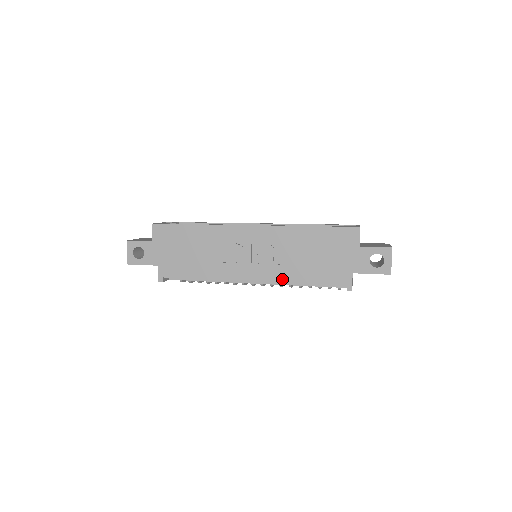
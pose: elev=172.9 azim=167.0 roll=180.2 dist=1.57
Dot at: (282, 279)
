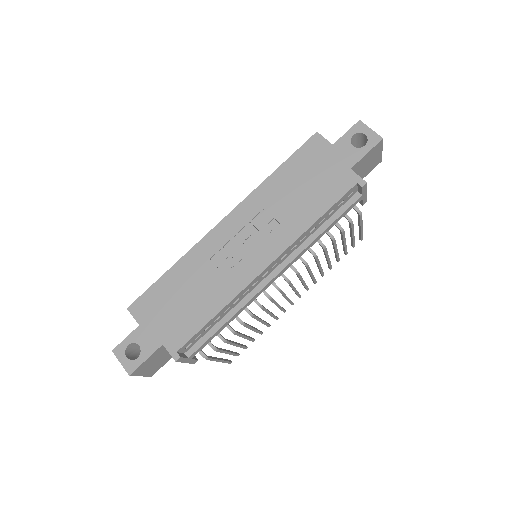
Dot at: (295, 235)
